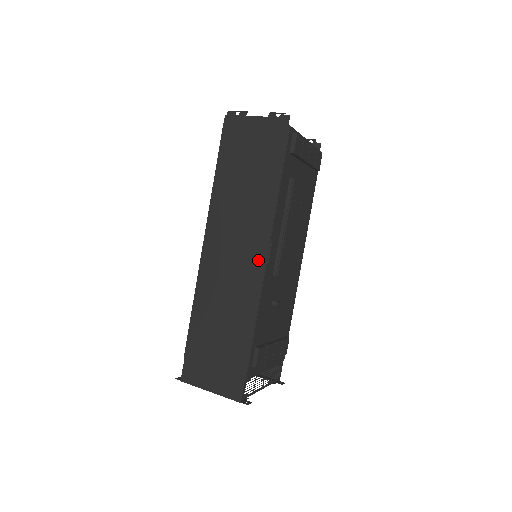
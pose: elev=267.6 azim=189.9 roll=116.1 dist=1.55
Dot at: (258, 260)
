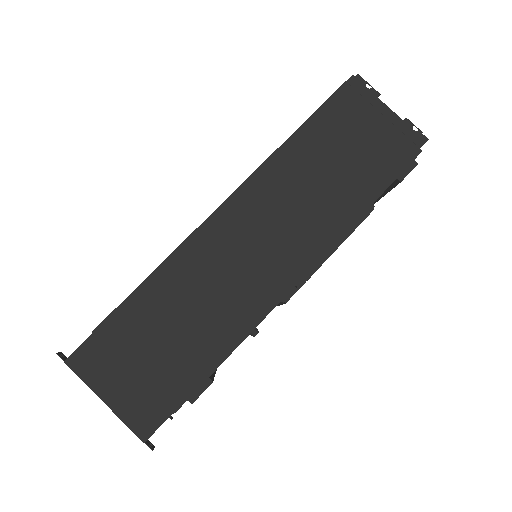
Dot at: (287, 274)
